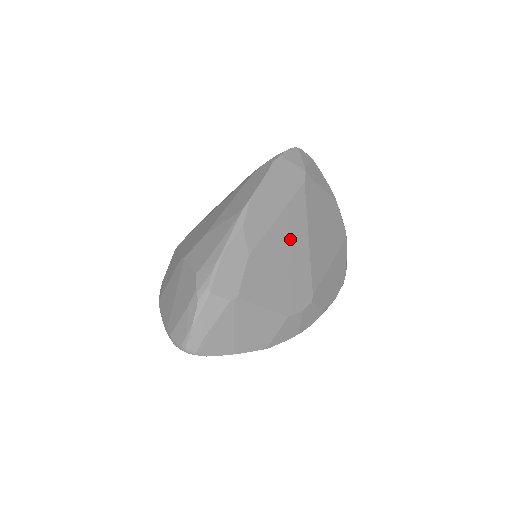
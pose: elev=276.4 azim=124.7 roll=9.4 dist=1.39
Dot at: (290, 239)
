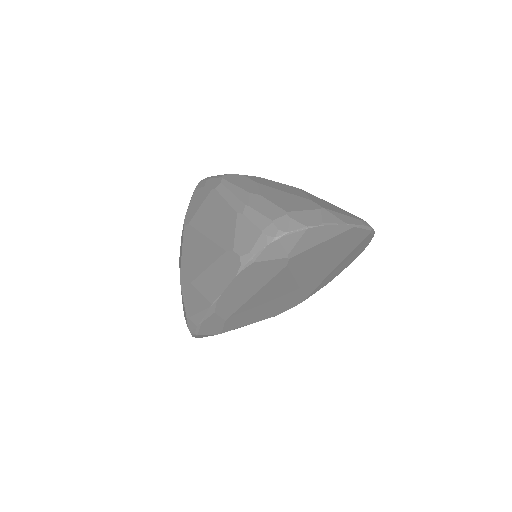
Dot at: (272, 295)
